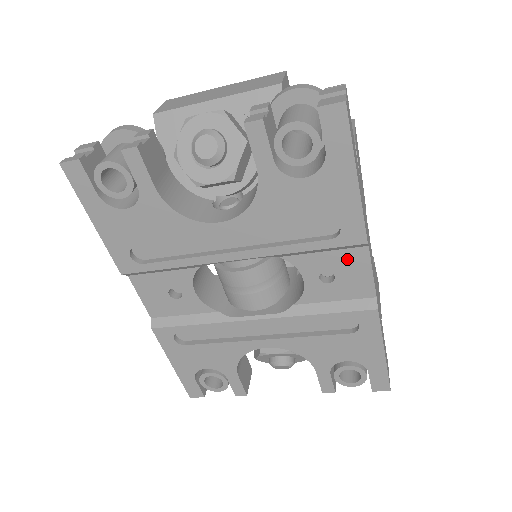
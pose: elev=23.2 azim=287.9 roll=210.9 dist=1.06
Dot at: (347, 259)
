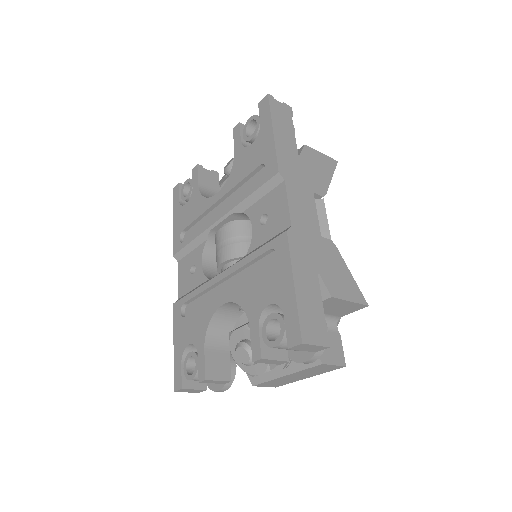
Dot at: (274, 197)
